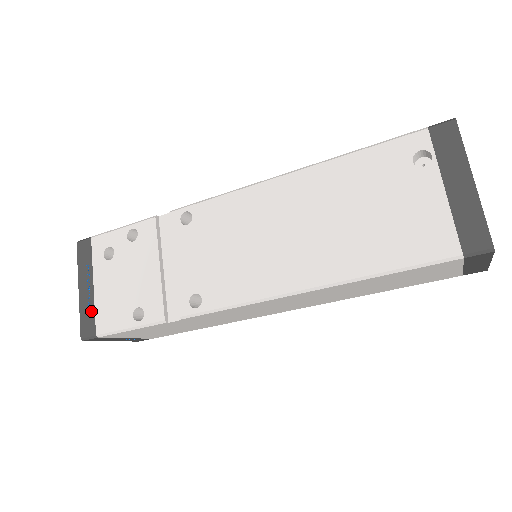
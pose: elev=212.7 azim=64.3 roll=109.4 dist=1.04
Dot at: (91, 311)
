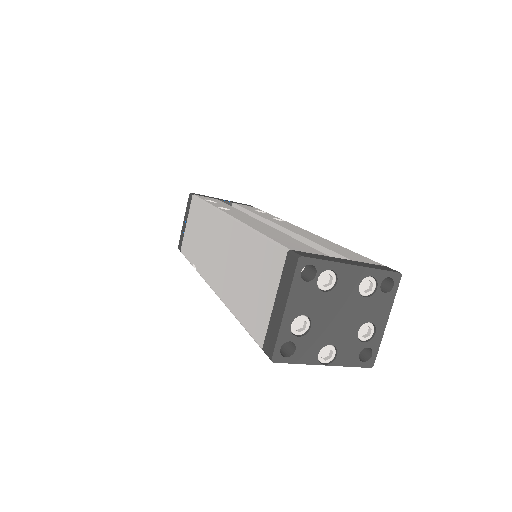
Dot at: occluded
